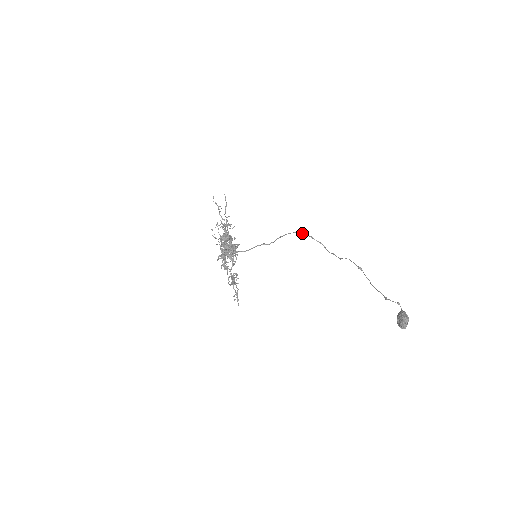
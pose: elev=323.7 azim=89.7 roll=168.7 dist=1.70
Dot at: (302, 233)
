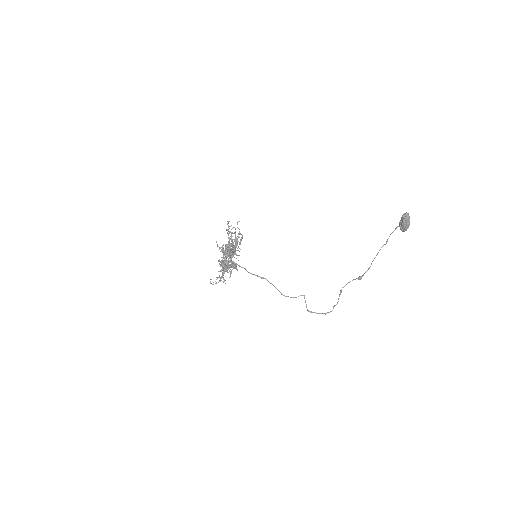
Dot at: (298, 296)
